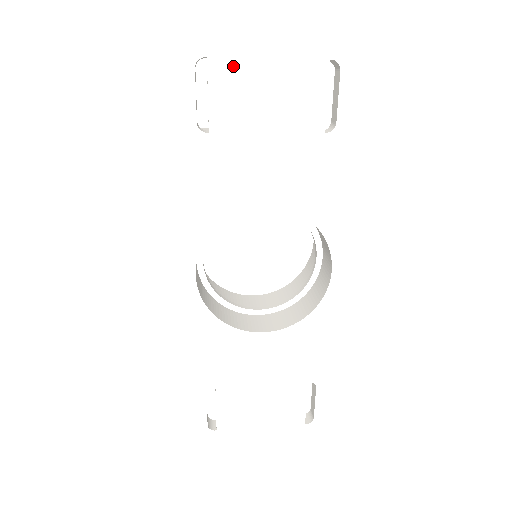
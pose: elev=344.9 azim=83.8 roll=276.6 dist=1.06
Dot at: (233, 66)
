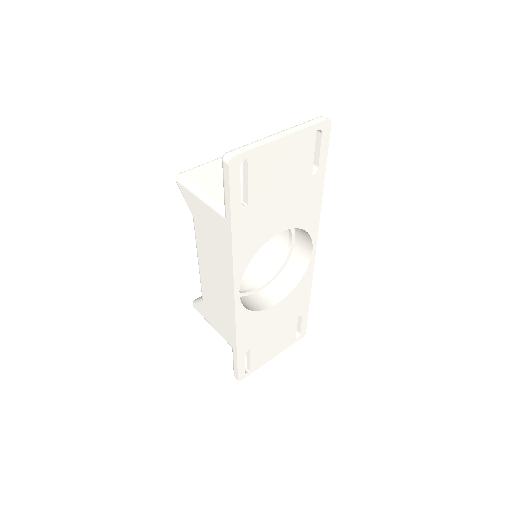
Dot at: (263, 157)
